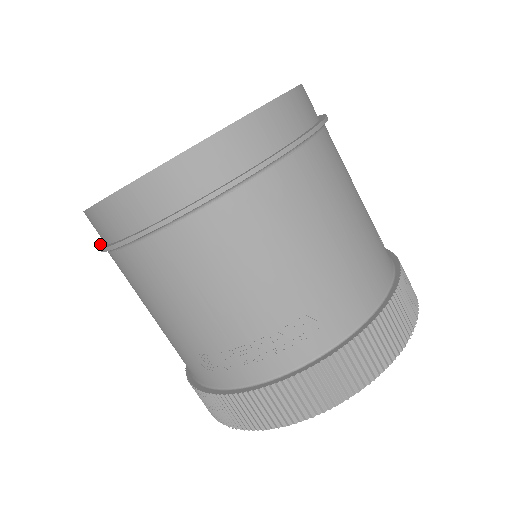
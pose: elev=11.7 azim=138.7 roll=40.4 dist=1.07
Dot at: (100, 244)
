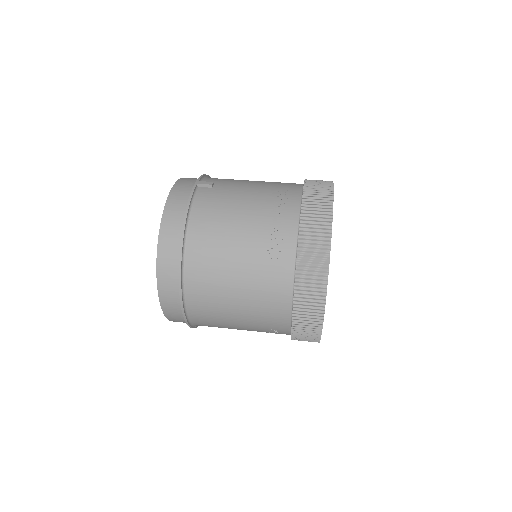
Dot at: occluded
